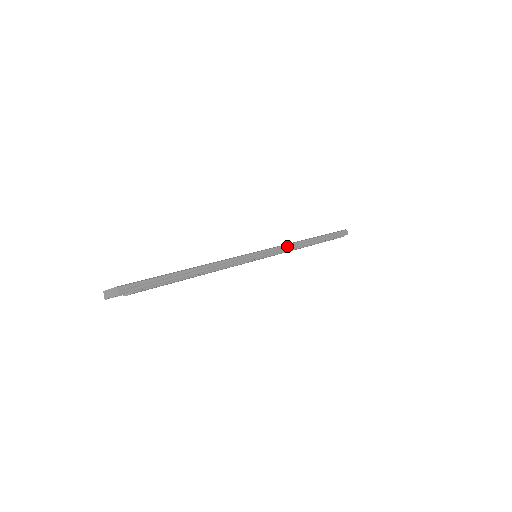
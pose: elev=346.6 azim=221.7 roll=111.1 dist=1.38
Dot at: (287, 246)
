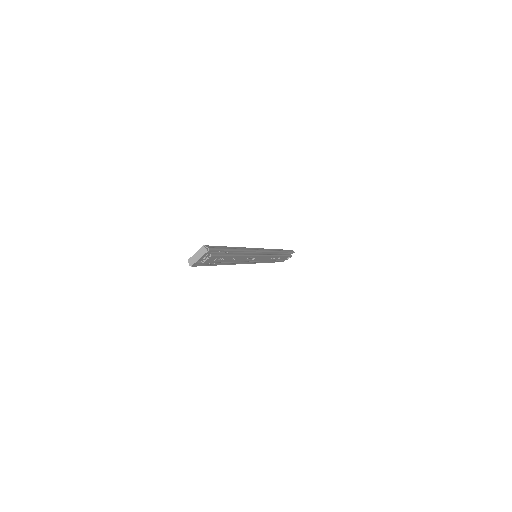
Dot at: (271, 250)
